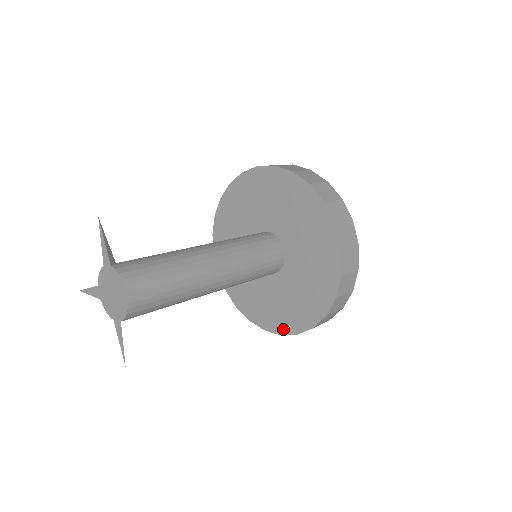
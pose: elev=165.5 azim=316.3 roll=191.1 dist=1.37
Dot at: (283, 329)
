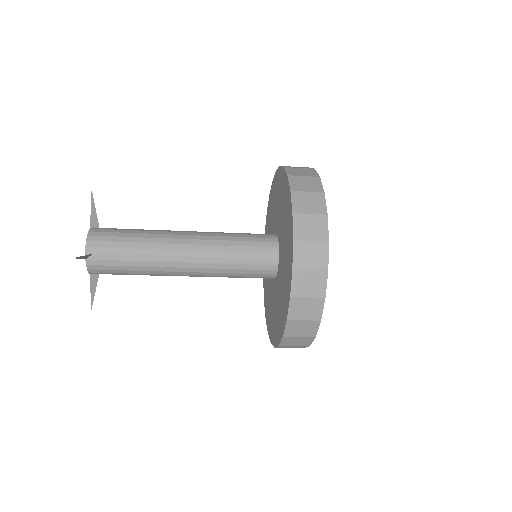
Dot at: (291, 262)
